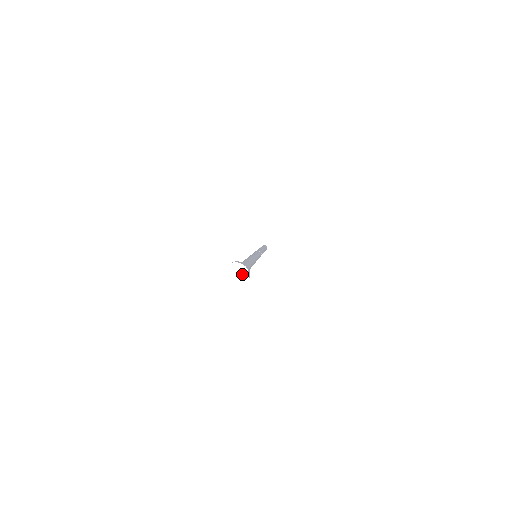
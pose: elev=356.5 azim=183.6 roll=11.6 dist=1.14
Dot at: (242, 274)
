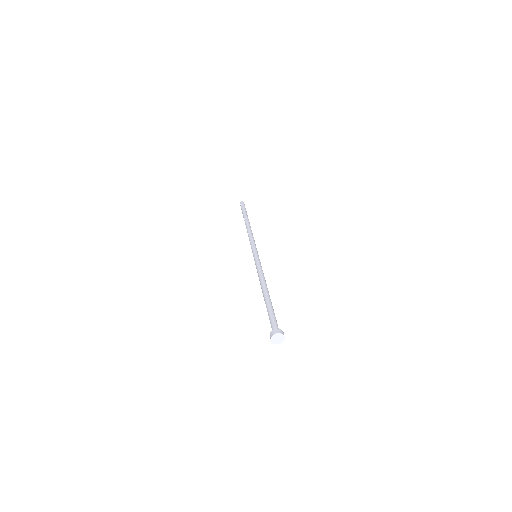
Dot at: (281, 338)
